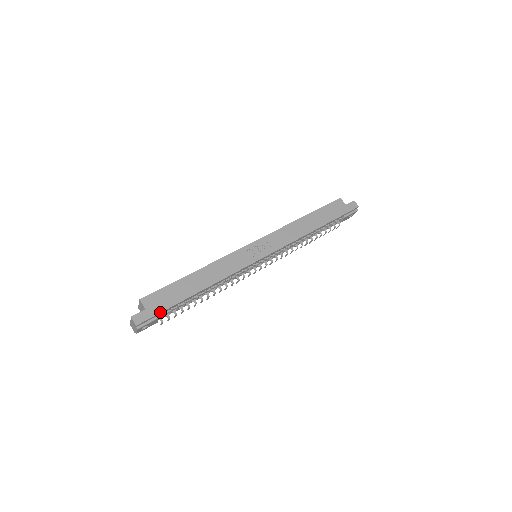
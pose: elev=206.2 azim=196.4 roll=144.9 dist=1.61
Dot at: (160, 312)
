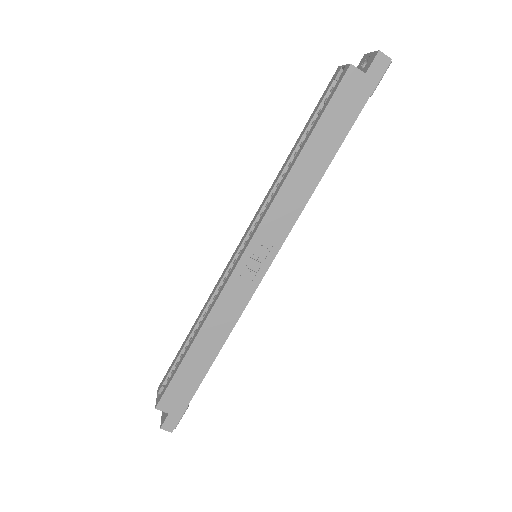
Dot at: (186, 407)
